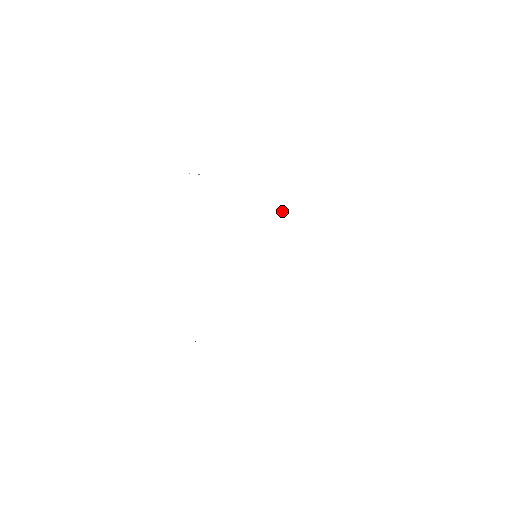
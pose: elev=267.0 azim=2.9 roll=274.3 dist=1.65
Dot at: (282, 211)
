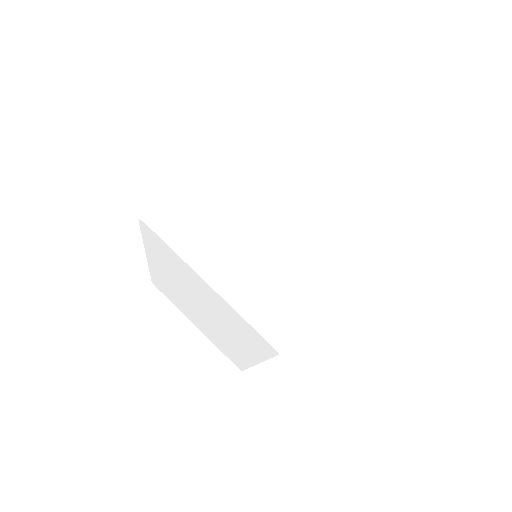
Dot at: (247, 169)
